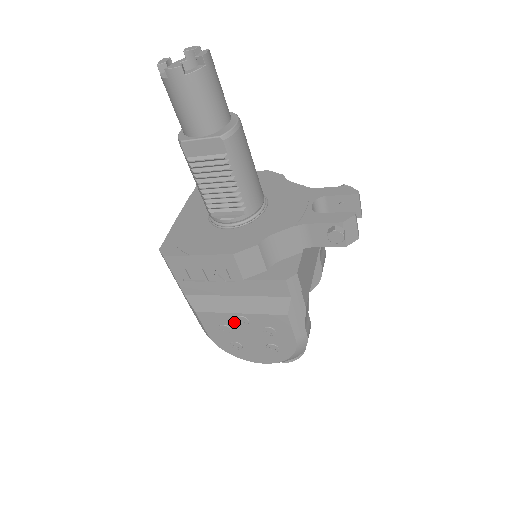
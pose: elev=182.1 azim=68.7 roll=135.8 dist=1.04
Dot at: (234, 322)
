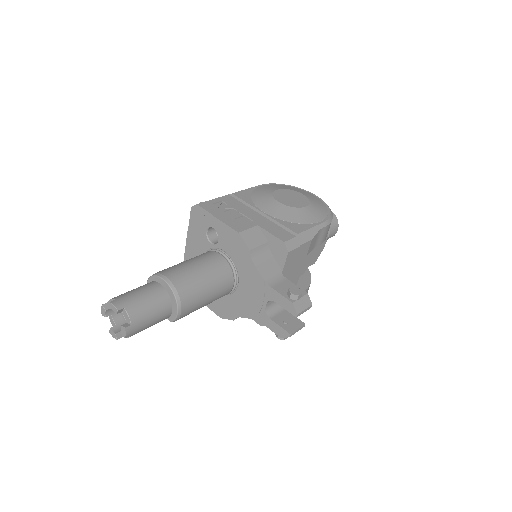
Dot at: occluded
